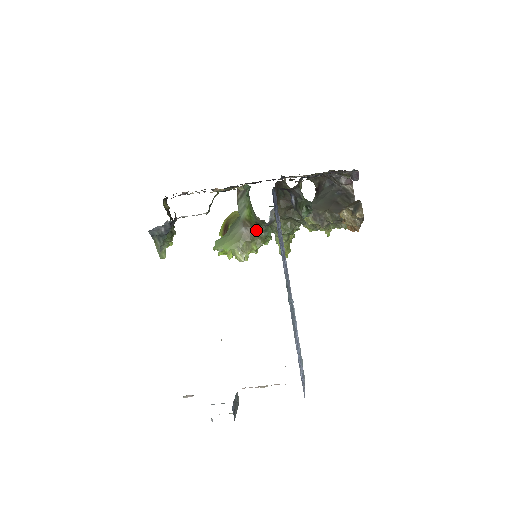
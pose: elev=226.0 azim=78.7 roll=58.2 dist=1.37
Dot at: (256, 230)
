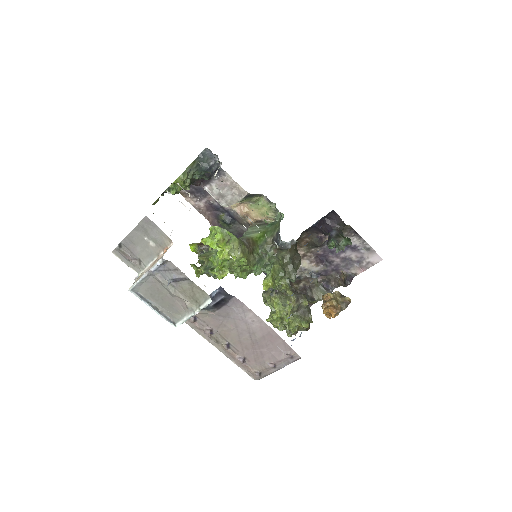
Dot at: (254, 252)
